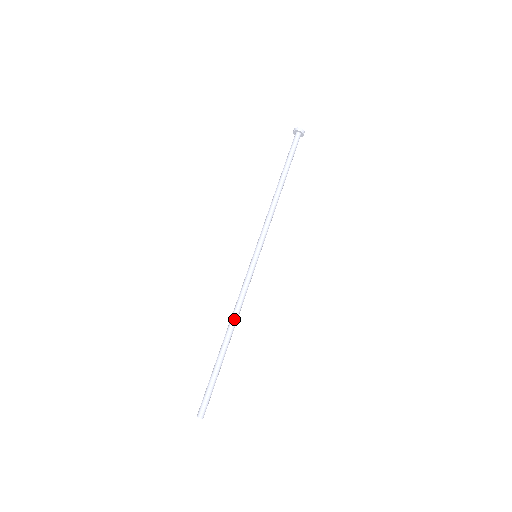
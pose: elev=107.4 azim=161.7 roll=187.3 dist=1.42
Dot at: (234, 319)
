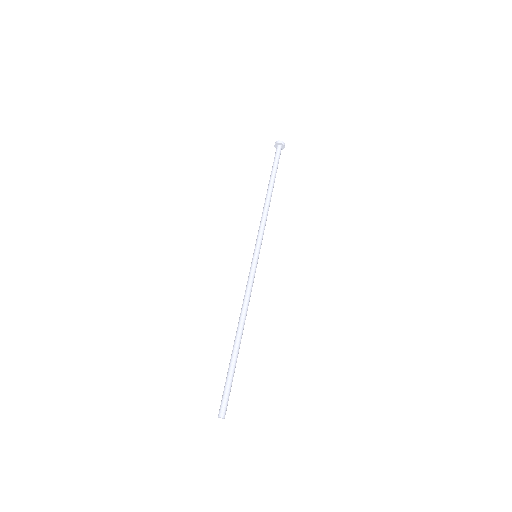
Dot at: (244, 316)
